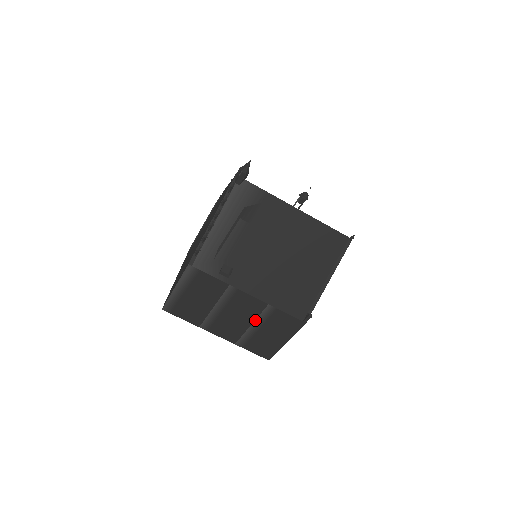
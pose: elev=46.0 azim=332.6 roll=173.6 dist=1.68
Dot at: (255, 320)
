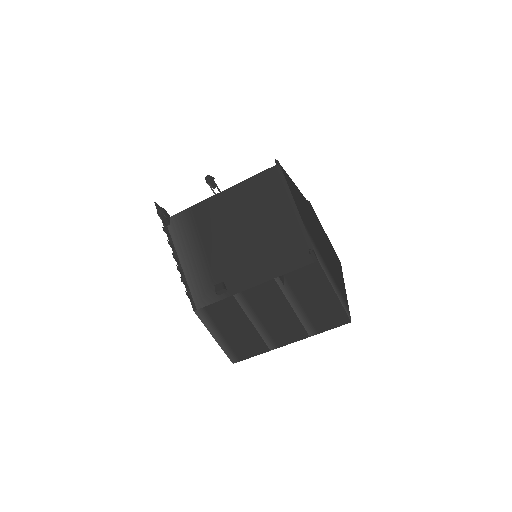
Dot at: (288, 301)
